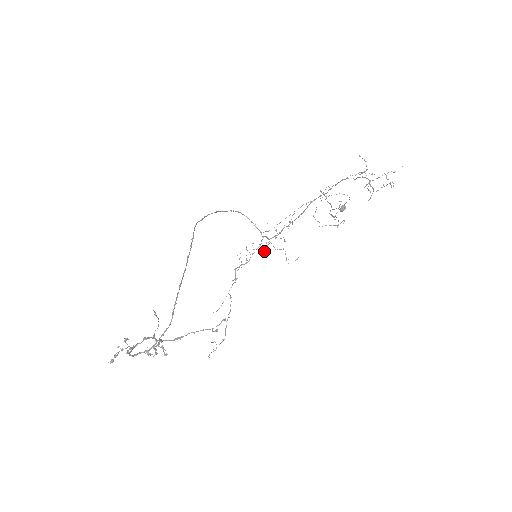
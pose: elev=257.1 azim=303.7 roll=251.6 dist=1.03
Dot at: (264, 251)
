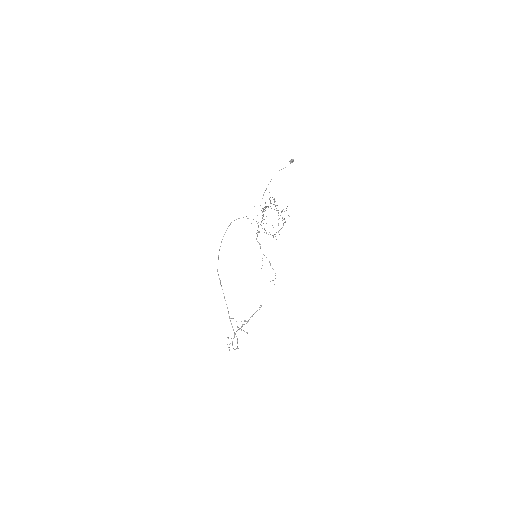
Dot at: (262, 228)
